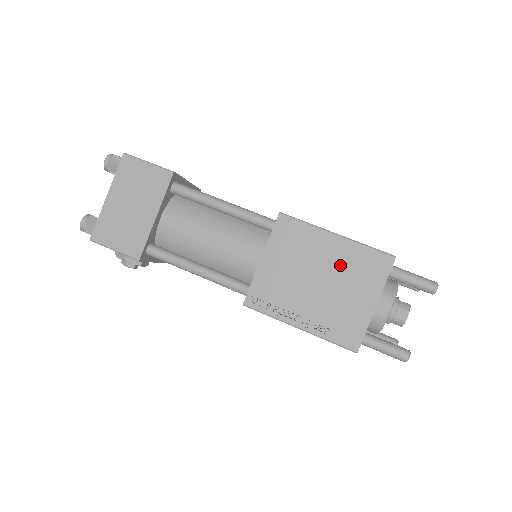
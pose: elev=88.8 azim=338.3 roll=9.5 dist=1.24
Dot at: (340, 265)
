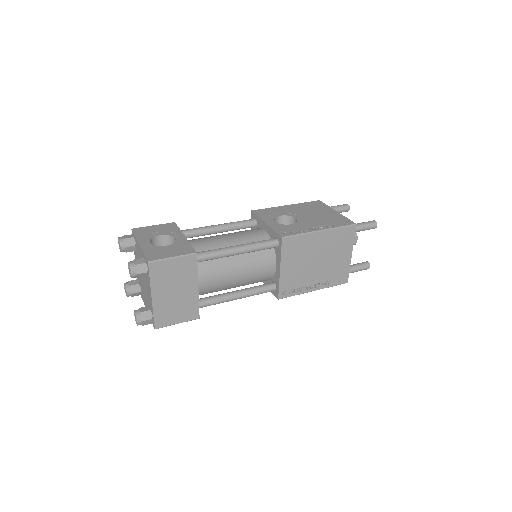
Dot at: (327, 246)
